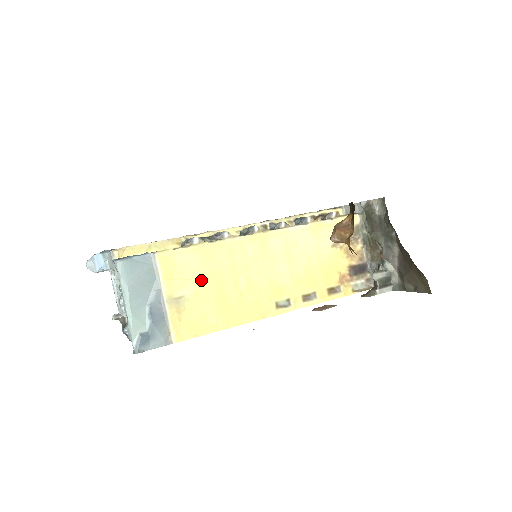
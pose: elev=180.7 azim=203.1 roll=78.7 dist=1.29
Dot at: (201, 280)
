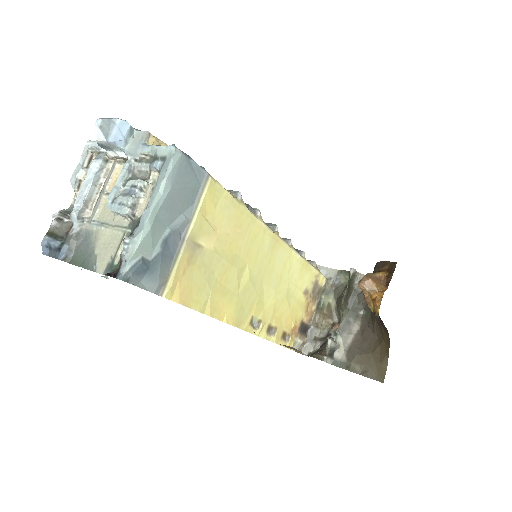
Dot at: (223, 242)
